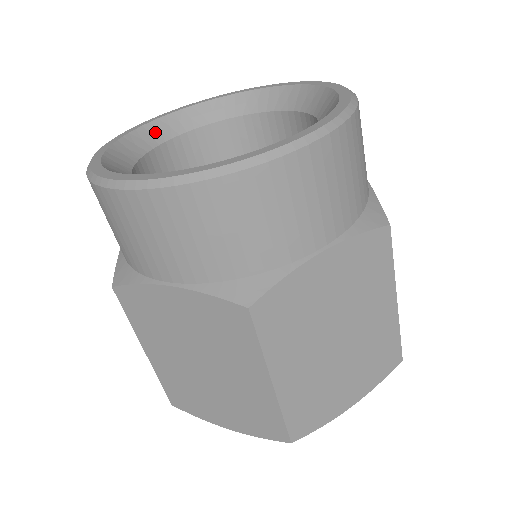
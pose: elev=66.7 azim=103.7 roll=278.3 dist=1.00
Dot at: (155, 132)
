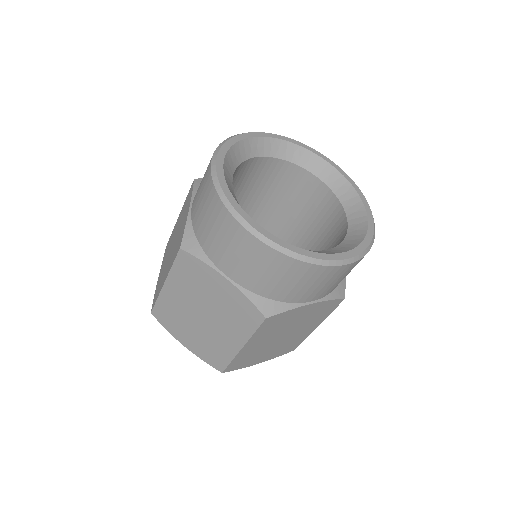
Dot at: (248, 148)
